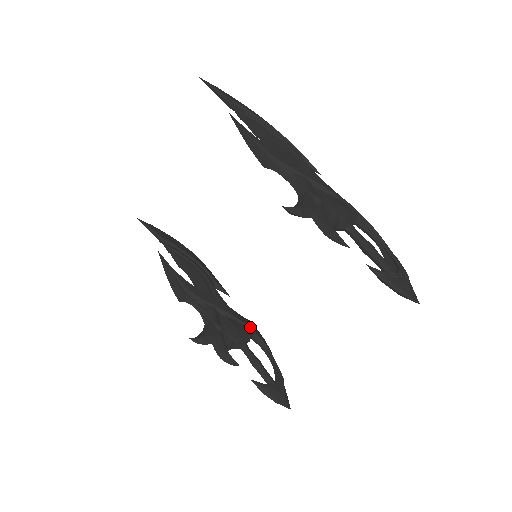
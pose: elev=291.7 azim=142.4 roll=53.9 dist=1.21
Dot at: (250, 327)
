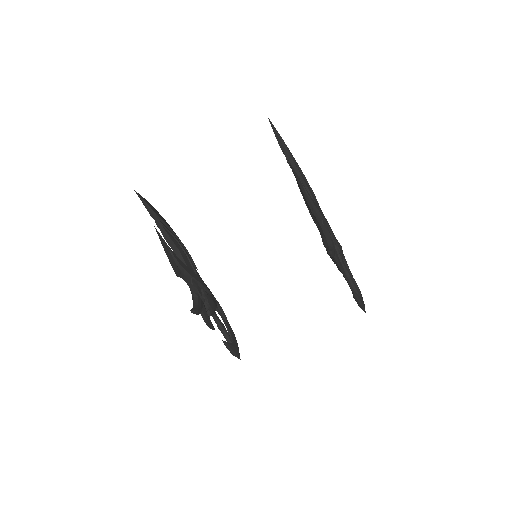
Dot at: (215, 298)
